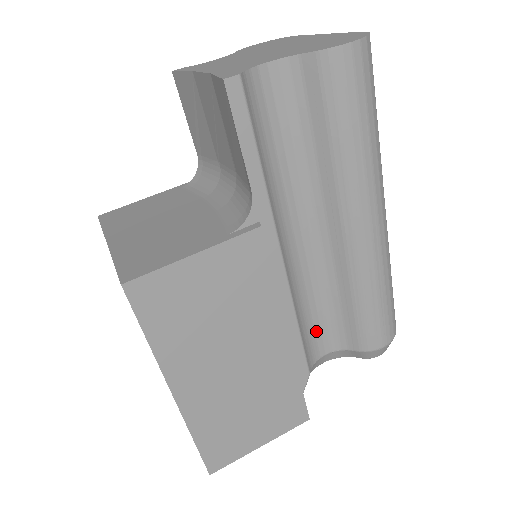
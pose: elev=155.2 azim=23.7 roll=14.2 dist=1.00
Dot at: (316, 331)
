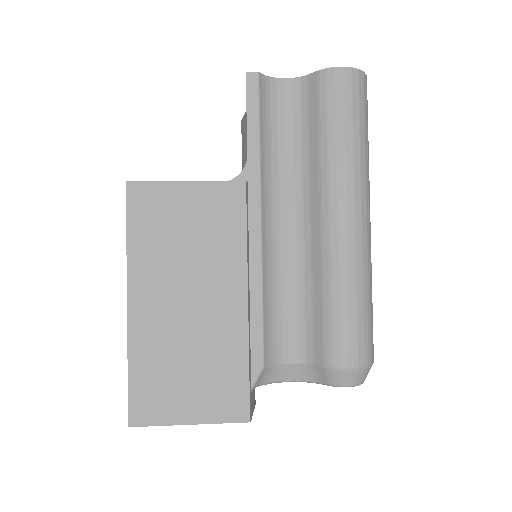
Dot at: (284, 328)
